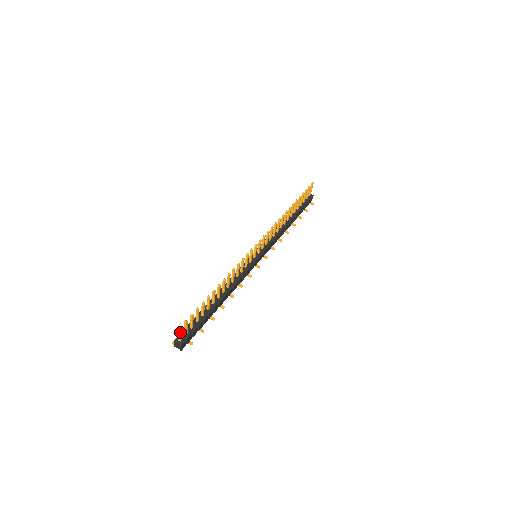
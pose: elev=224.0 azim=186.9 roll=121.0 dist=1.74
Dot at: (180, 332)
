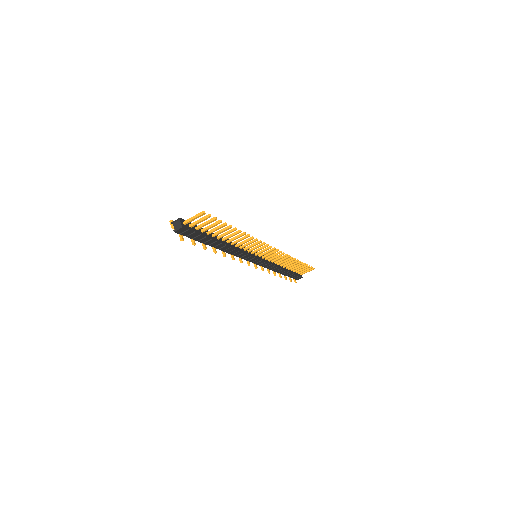
Dot at: (199, 216)
